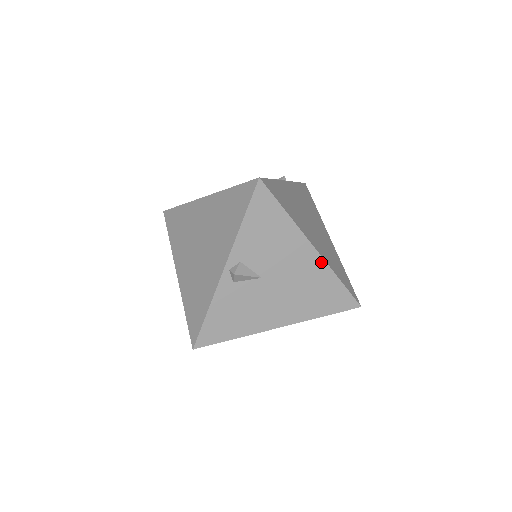
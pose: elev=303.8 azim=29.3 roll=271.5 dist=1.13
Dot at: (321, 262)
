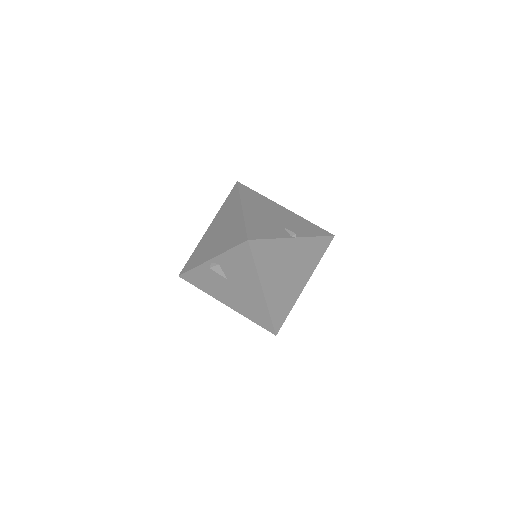
Dot at: (263, 300)
